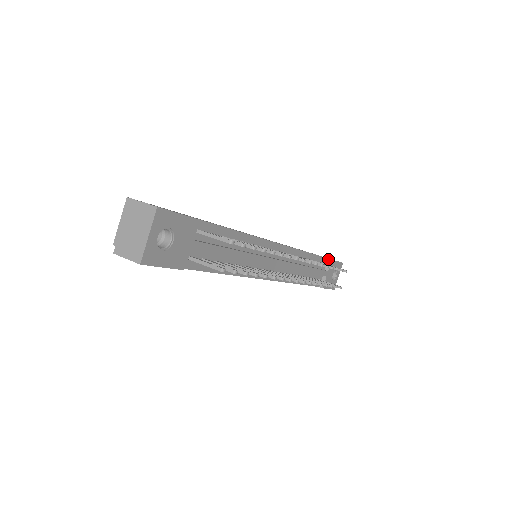
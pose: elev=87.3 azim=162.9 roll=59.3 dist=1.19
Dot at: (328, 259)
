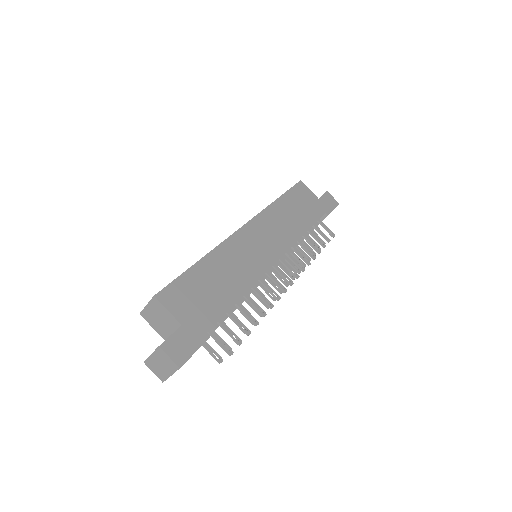
Dot at: (325, 214)
